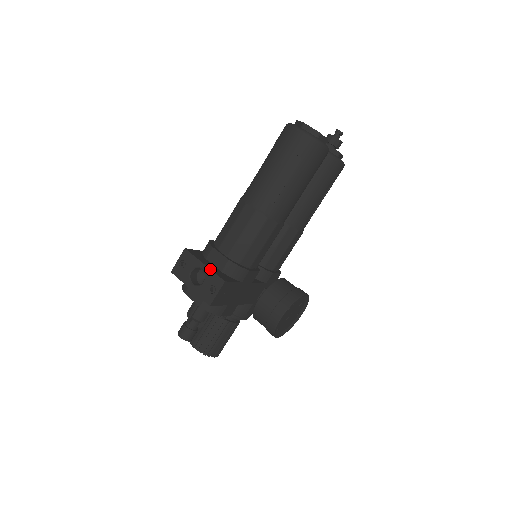
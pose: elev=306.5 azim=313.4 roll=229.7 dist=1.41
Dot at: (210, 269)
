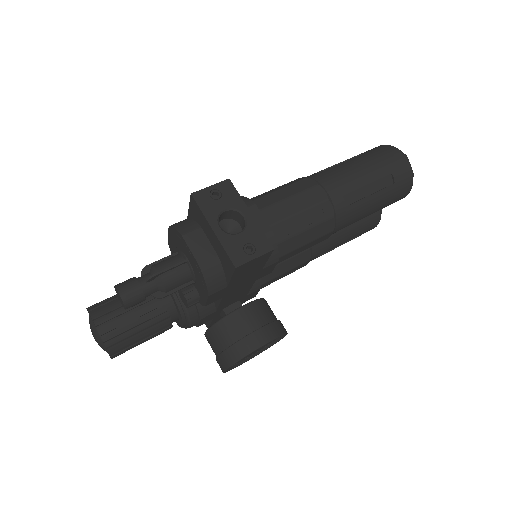
Dot at: occluded
